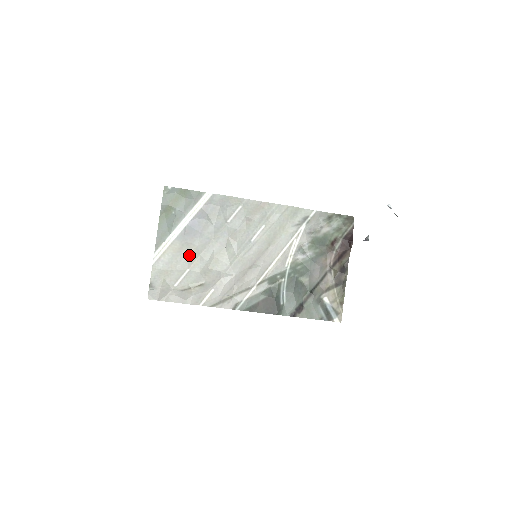
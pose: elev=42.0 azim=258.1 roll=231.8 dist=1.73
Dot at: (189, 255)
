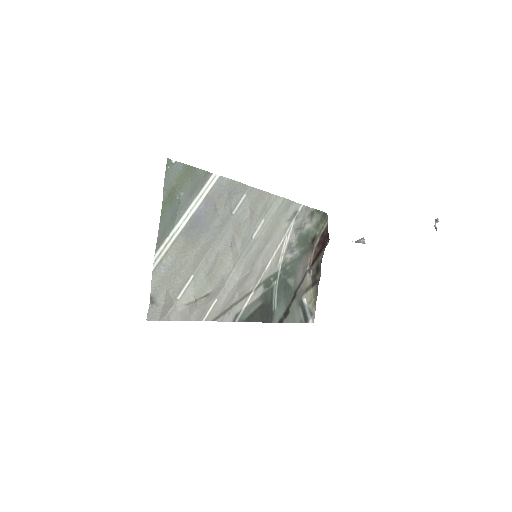
Dot at: (194, 256)
